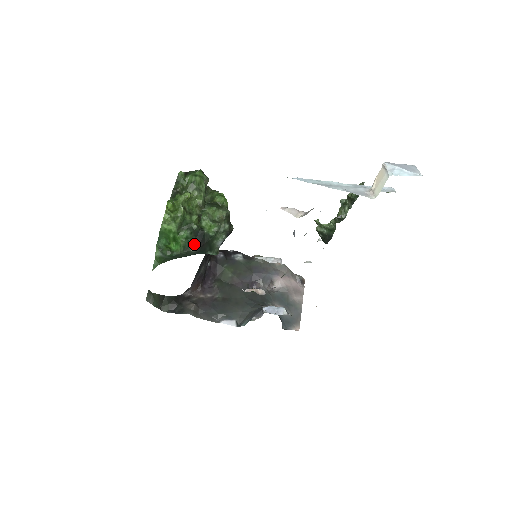
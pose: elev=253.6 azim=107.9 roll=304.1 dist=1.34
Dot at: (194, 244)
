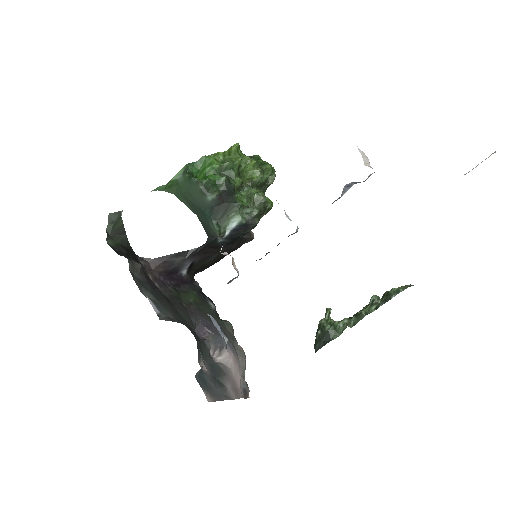
Dot at: (217, 191)
